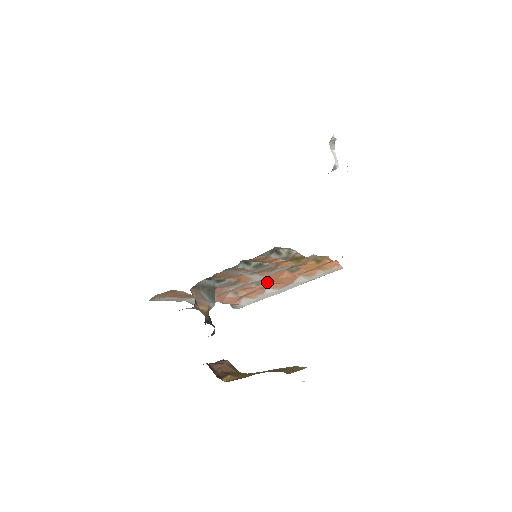
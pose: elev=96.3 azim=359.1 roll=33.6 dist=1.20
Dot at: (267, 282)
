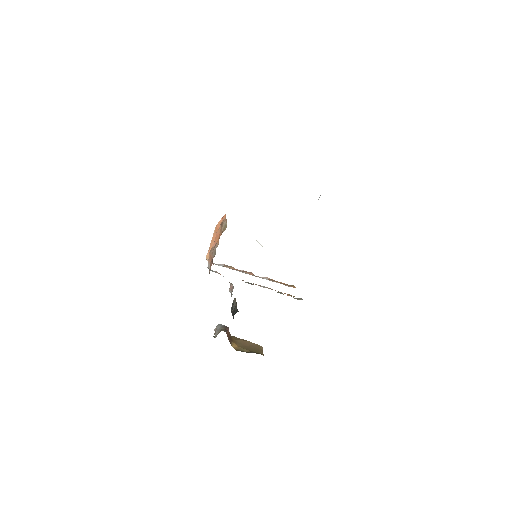
Dot at: (251, 273)
